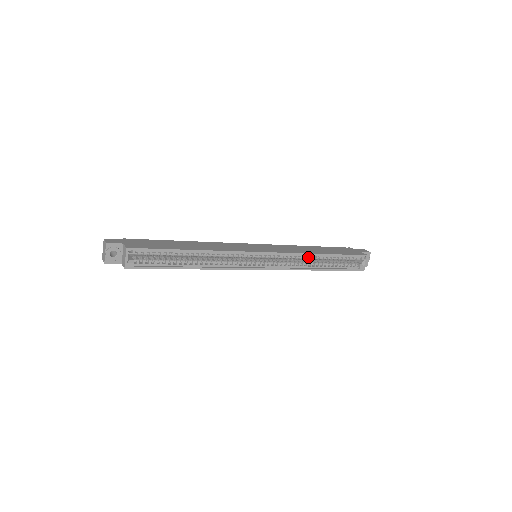
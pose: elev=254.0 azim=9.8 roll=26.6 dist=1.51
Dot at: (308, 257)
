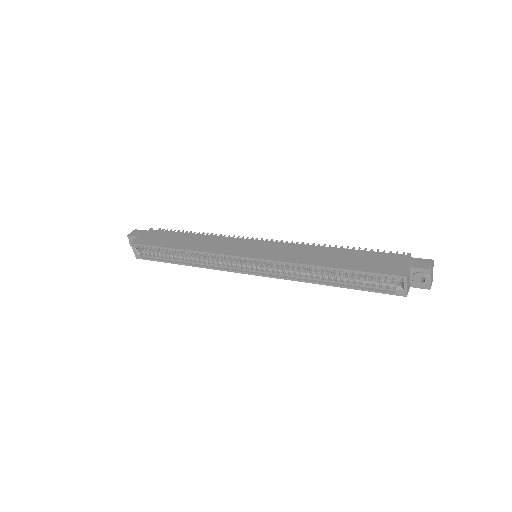
Dot at: (307, 267)
